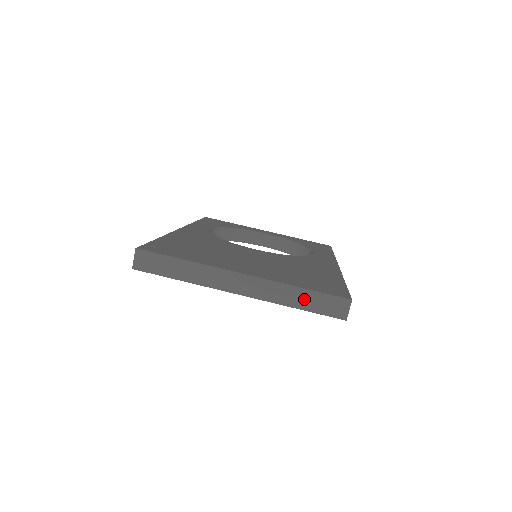
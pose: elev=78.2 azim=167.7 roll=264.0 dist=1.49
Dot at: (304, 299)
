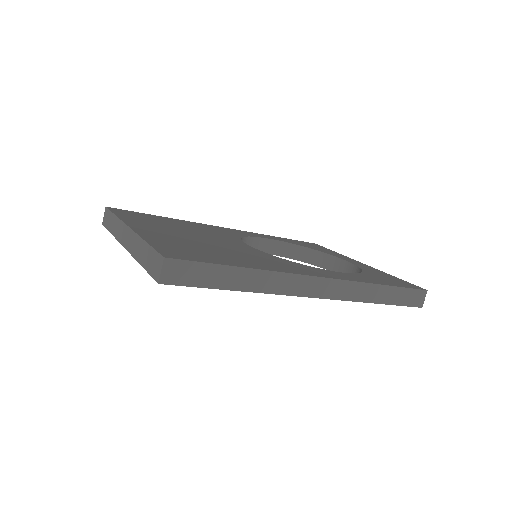
Dot at: (145, 255)
